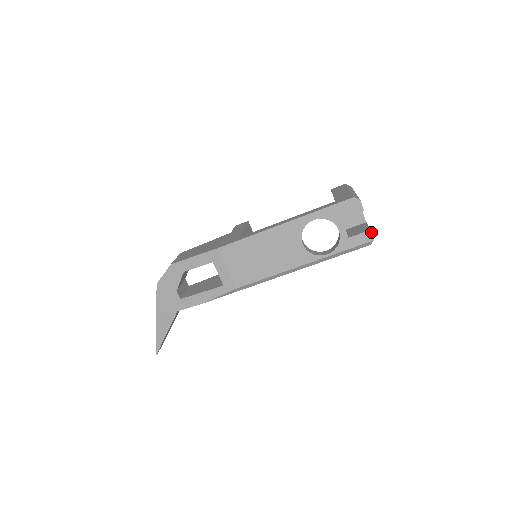
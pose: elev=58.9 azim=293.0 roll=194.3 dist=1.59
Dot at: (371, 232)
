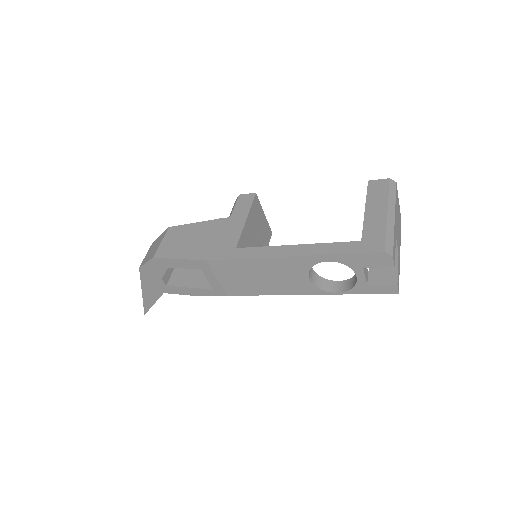
Dot at: (397, 286)
